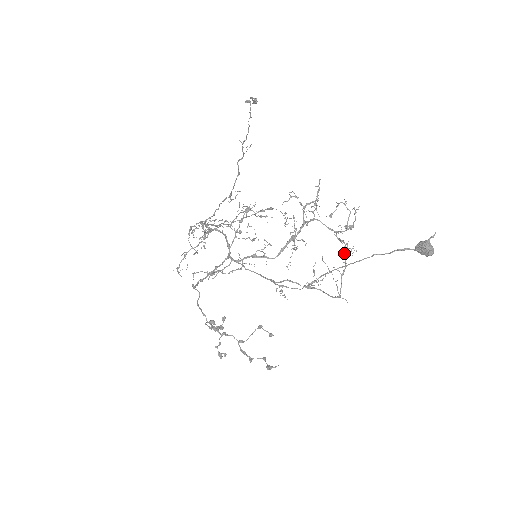
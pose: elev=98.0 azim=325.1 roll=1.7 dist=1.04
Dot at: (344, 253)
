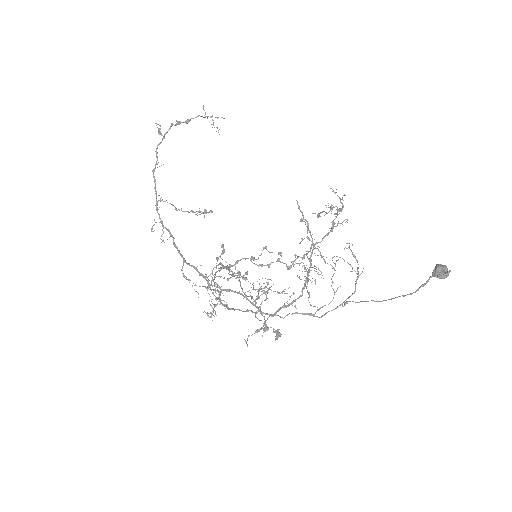
Dot at: occluded
